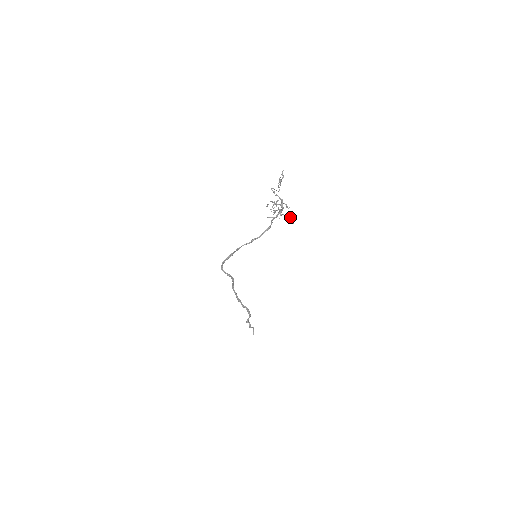
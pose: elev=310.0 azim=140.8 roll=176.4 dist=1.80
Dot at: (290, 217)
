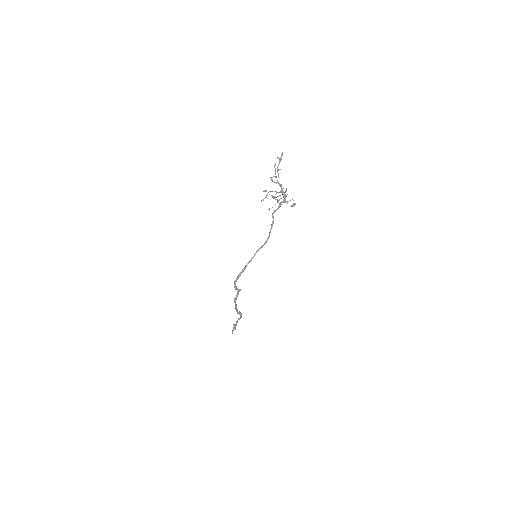
Dot at: occluded
